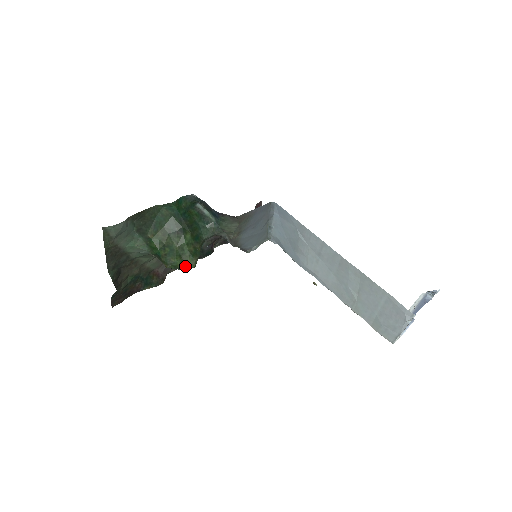
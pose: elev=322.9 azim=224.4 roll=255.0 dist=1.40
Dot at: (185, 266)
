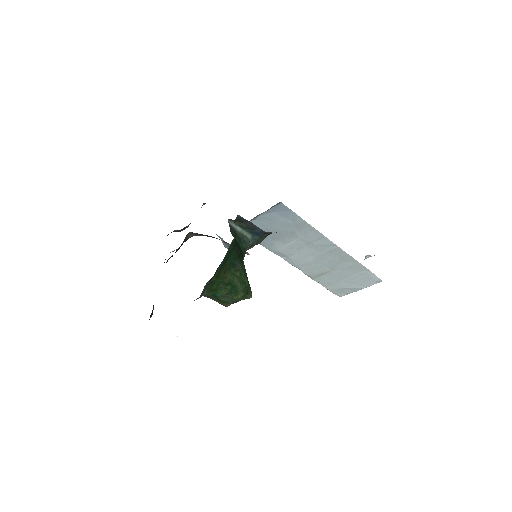
Dot at: occluded
